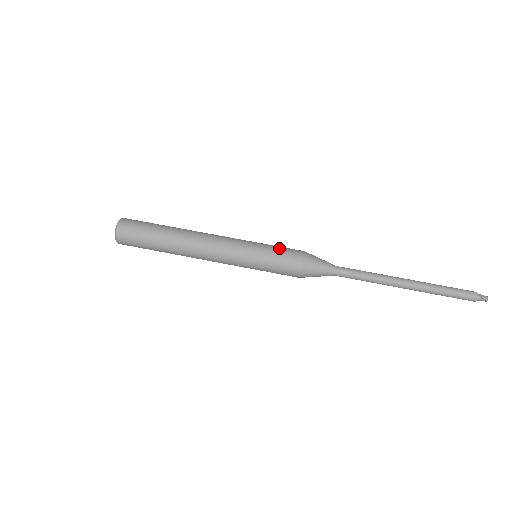
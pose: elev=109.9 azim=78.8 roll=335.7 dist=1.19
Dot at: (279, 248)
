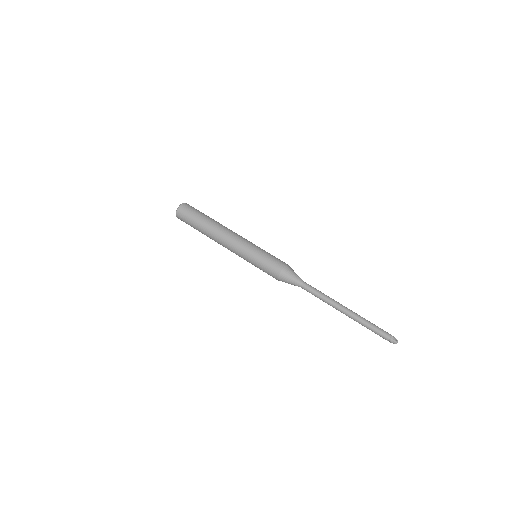
Dot at: occluded
